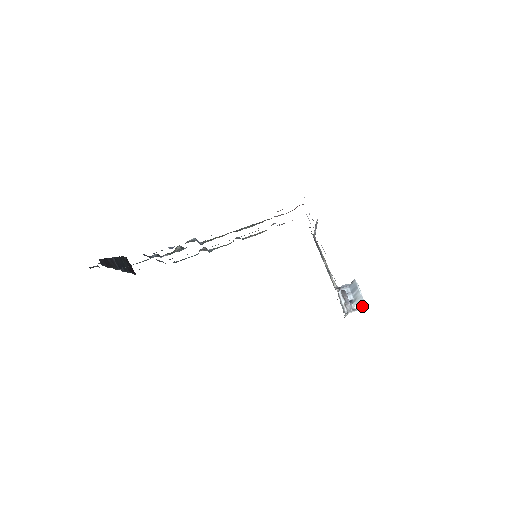
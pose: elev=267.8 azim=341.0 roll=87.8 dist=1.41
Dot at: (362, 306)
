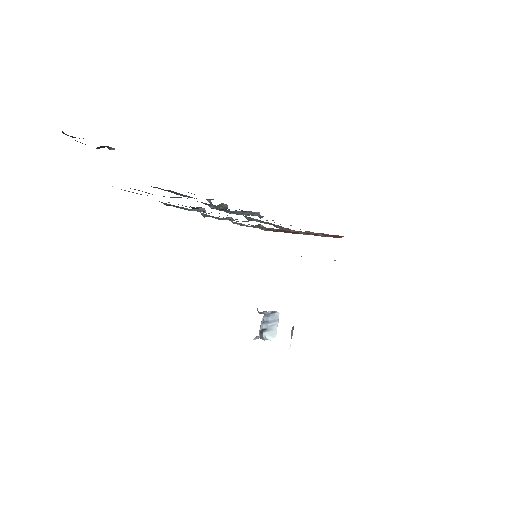
Dot at: (271, 338)
